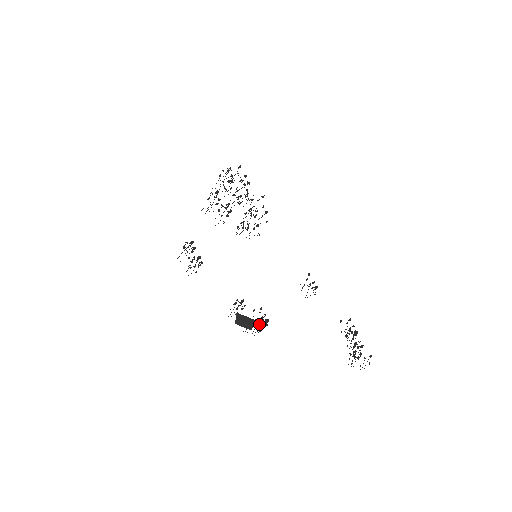
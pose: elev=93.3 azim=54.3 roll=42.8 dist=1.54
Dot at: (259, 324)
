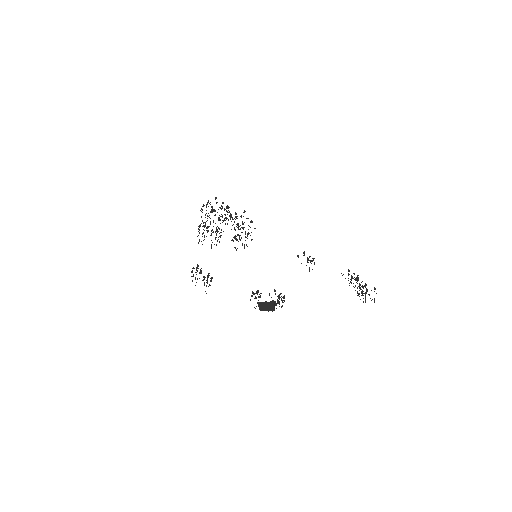
Dot at: (278, 302)
